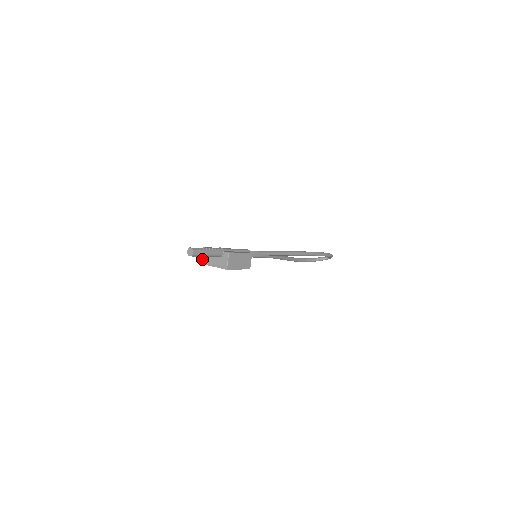
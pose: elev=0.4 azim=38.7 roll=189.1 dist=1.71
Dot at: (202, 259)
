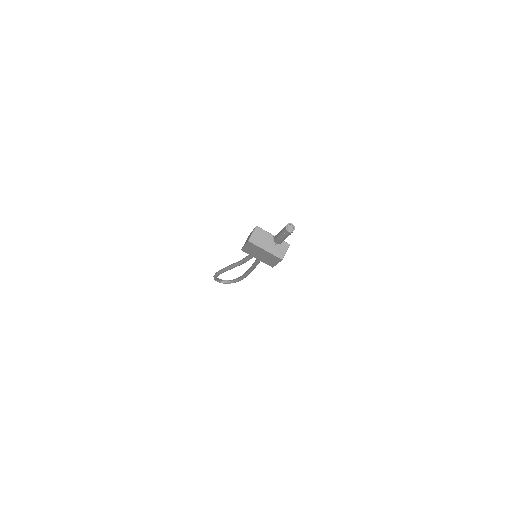
Dot at: (252, 237)
